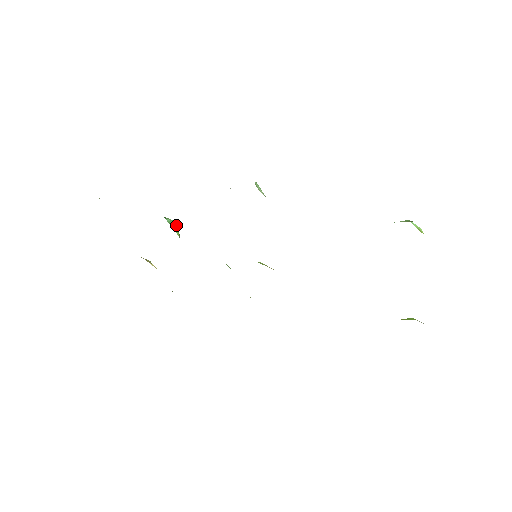
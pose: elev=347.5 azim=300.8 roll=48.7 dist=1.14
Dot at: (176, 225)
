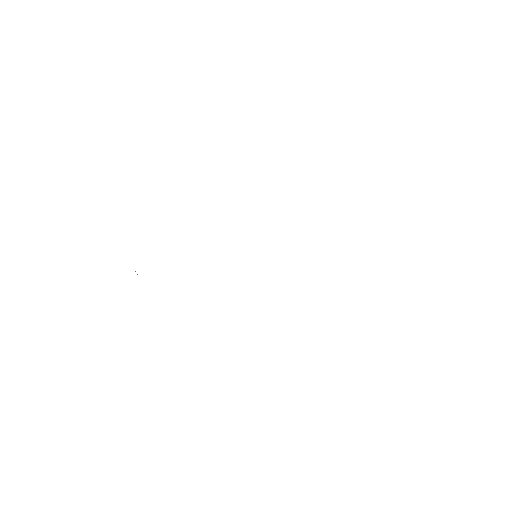
Dot at: occluded
